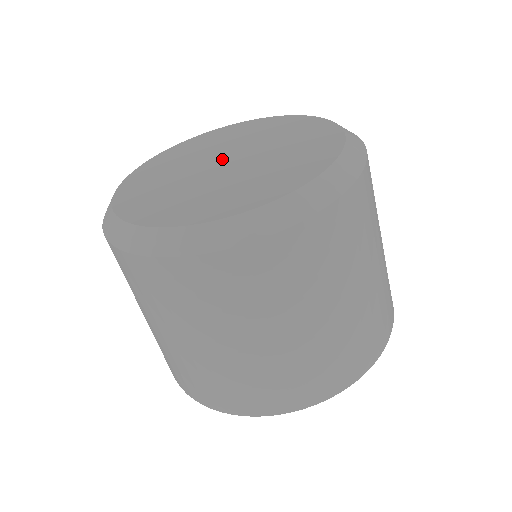
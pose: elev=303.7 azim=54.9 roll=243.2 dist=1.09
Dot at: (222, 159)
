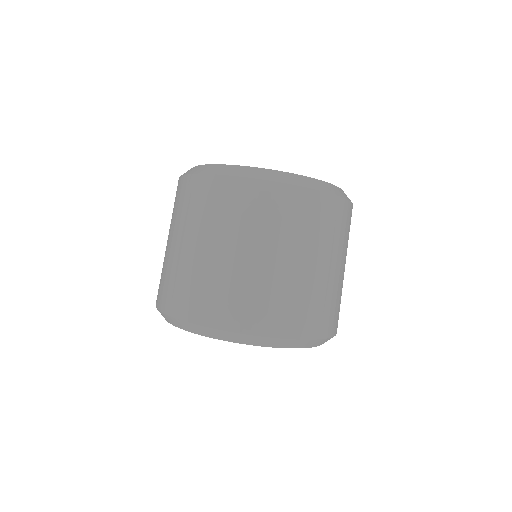
Dot at: occluded
